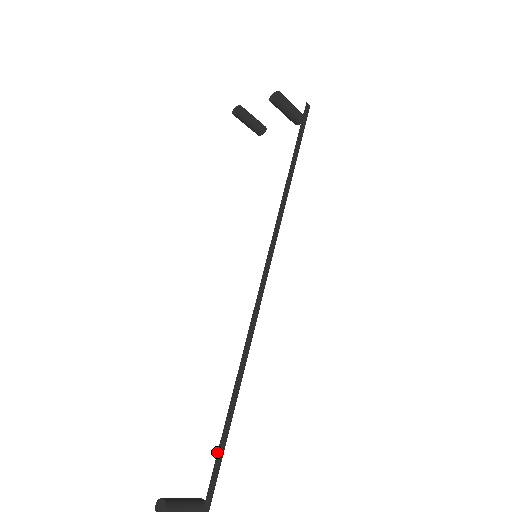
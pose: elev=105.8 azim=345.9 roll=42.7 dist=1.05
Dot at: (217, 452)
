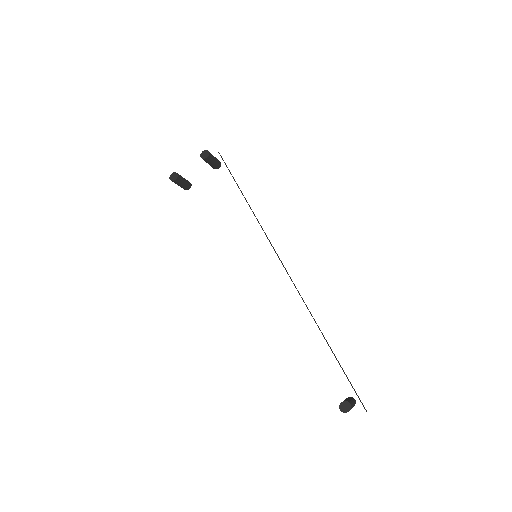
Dot at: occluded
